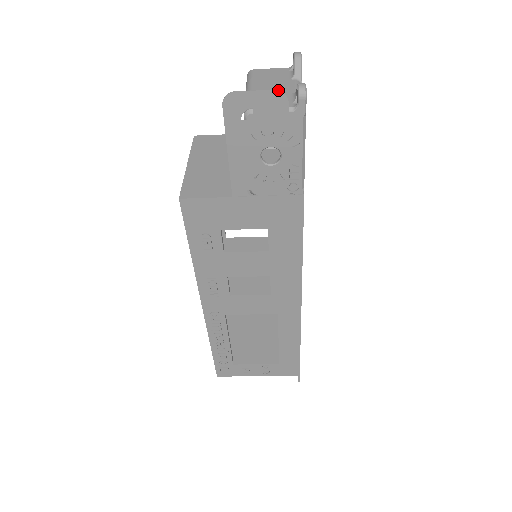
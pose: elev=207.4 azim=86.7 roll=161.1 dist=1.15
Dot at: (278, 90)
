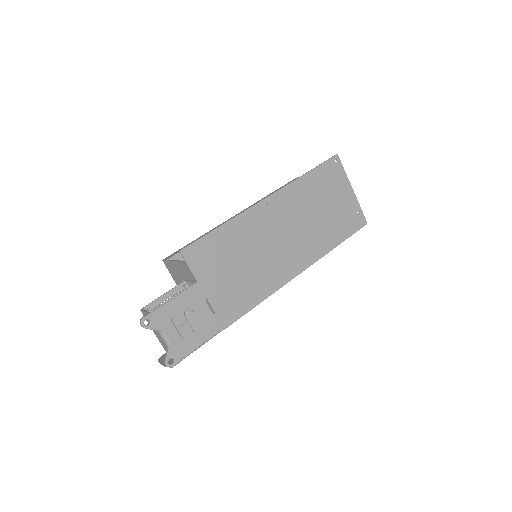
Dot at: occluded
